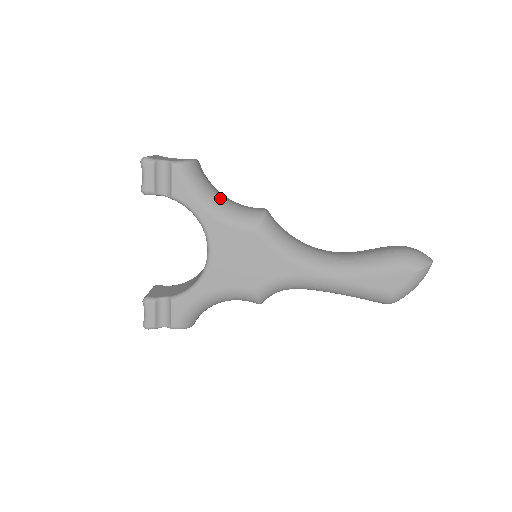
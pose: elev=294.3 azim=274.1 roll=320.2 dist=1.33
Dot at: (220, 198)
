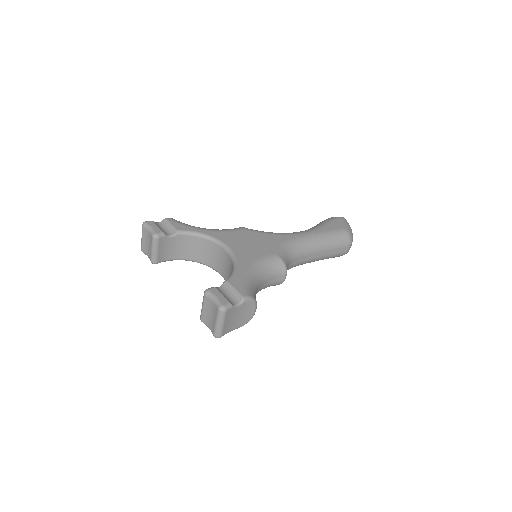
Dot at: occluded
